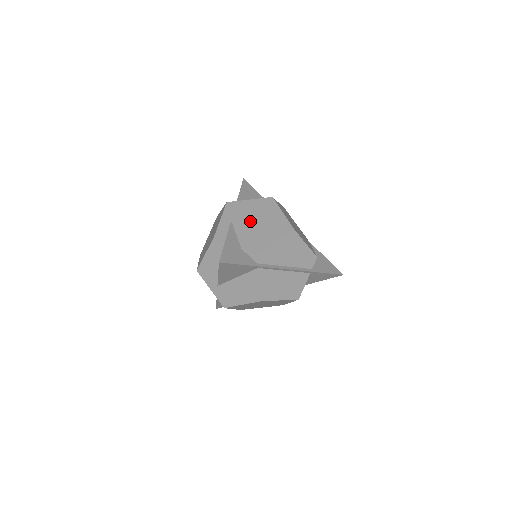
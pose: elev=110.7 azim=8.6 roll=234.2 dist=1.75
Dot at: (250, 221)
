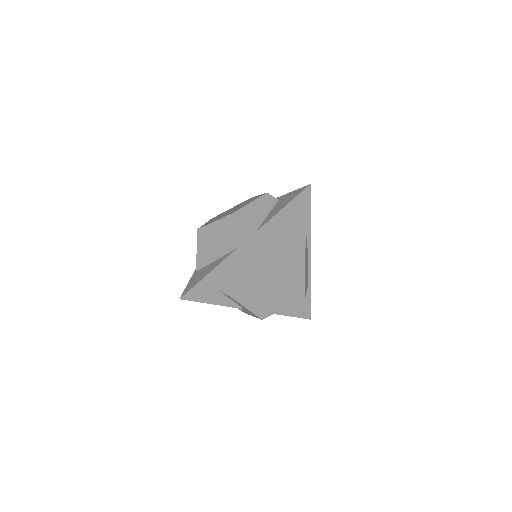
Dot at: occluded
